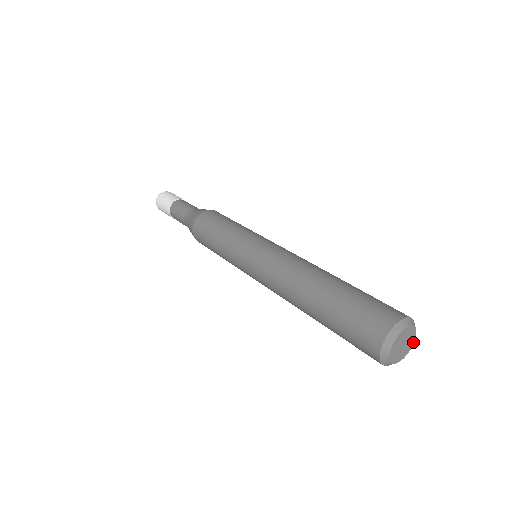
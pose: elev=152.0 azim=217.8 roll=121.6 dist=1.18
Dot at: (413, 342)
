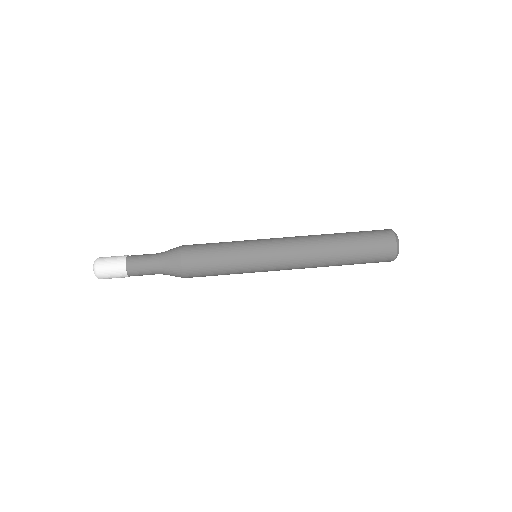
Dot at: occluded
